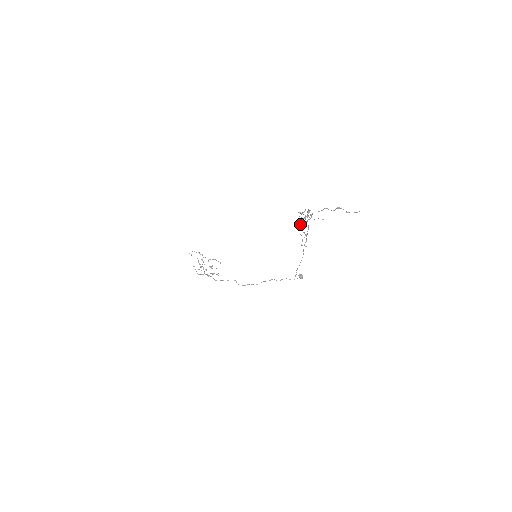
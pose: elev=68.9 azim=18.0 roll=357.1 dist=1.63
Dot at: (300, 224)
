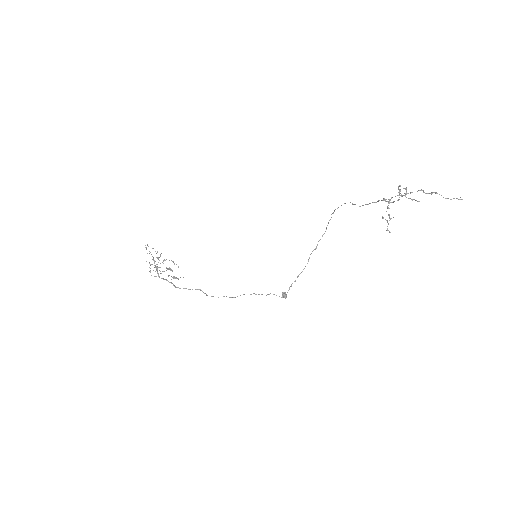
Dot at: (388, 203)
